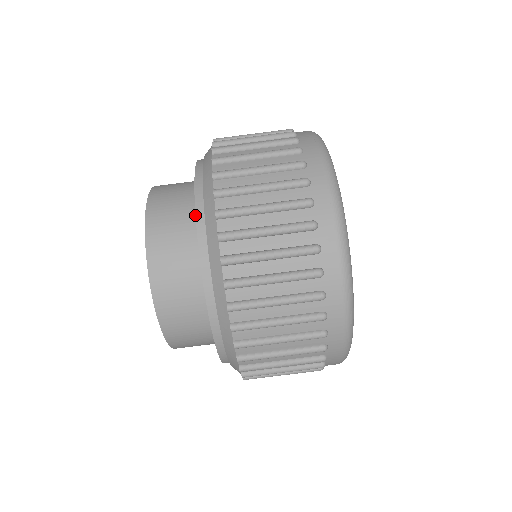
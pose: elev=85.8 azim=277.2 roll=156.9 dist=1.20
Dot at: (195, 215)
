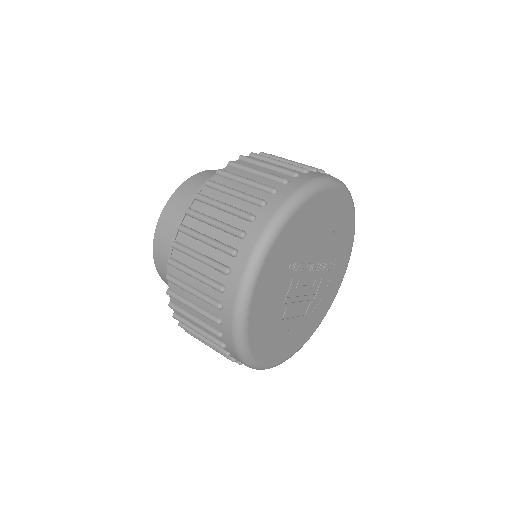
Dot at: occluded
